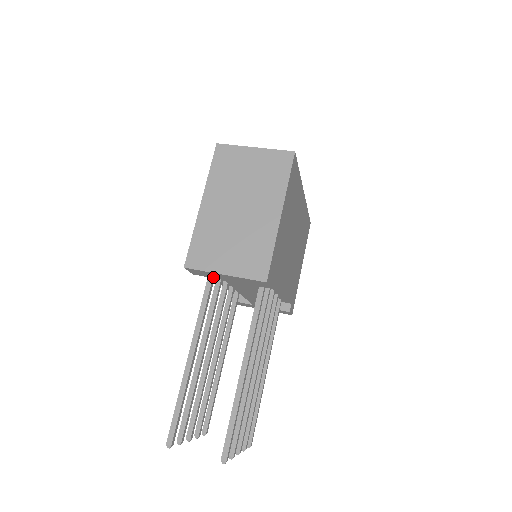
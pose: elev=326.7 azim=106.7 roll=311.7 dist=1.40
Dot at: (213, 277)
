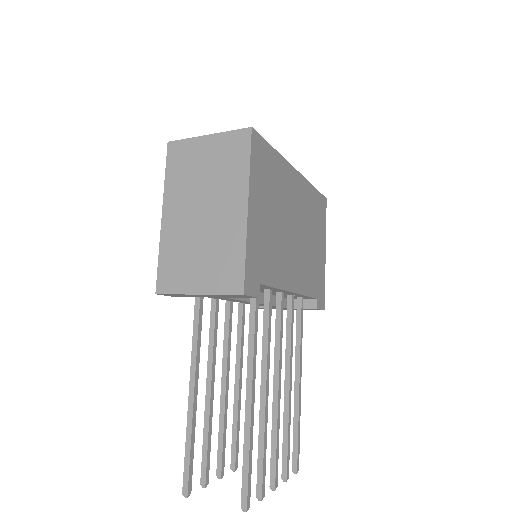
Dot at: occluded
